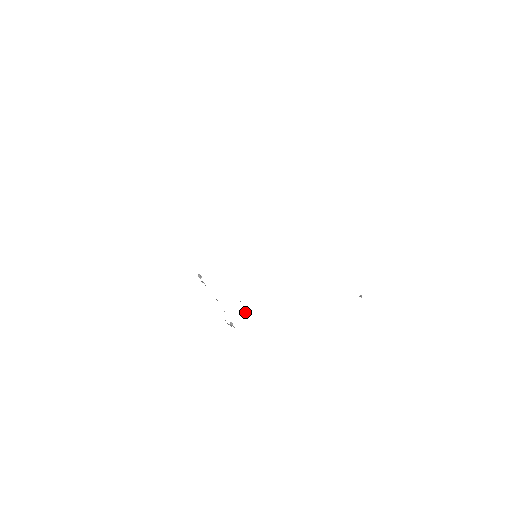
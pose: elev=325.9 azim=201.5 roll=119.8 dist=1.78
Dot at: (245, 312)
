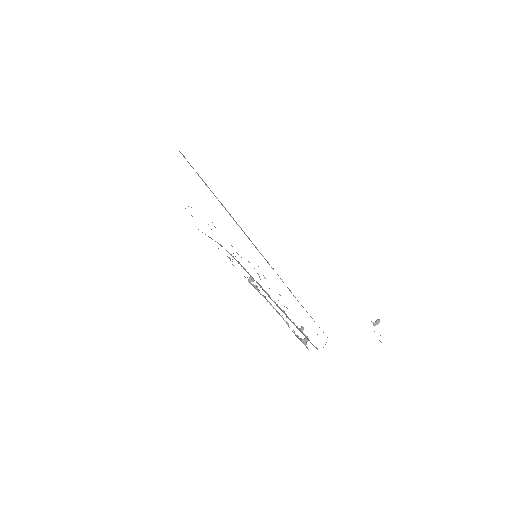
Dot at: (301, 326)
